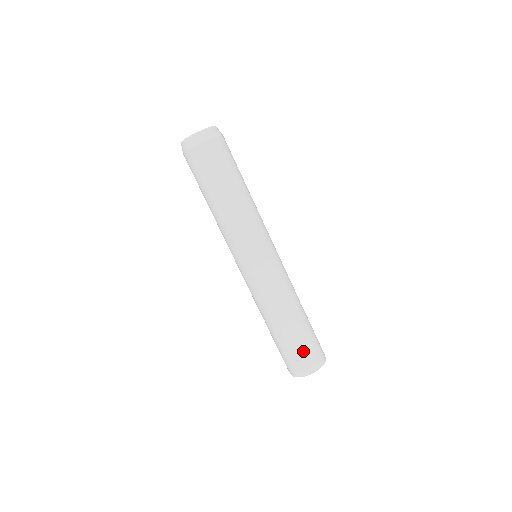
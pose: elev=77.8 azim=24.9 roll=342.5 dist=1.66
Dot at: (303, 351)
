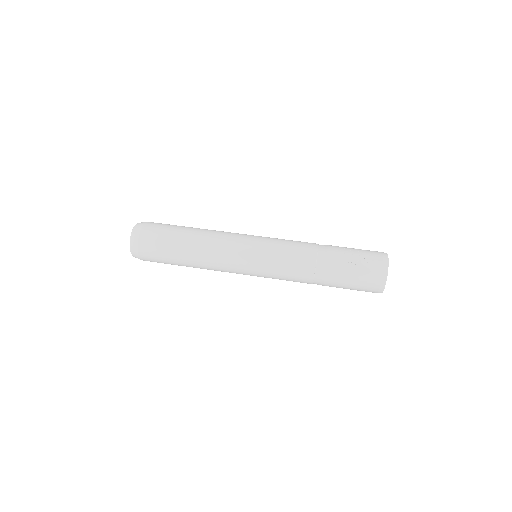
Dot at: (361, 257)
